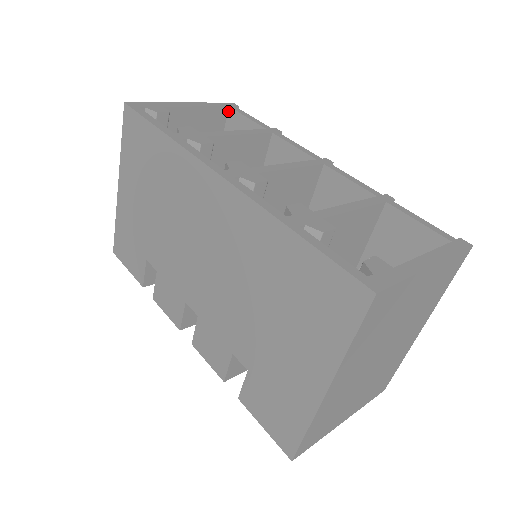
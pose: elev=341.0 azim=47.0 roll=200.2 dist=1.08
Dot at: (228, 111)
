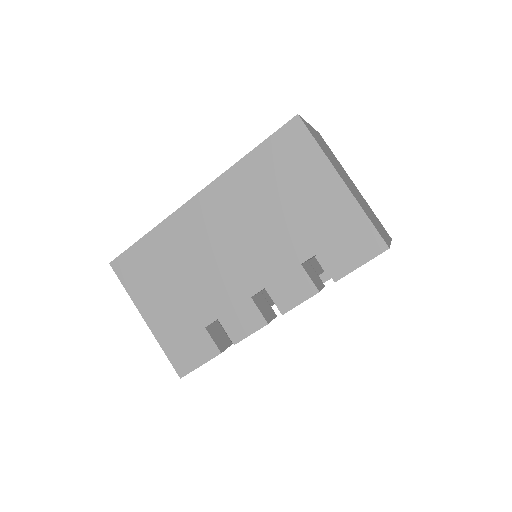
Dot at: occluded
